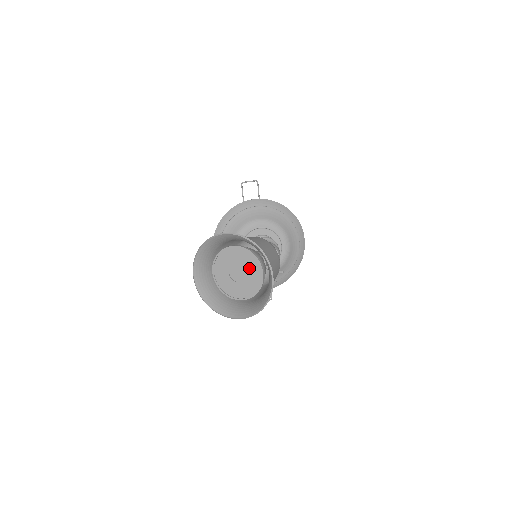
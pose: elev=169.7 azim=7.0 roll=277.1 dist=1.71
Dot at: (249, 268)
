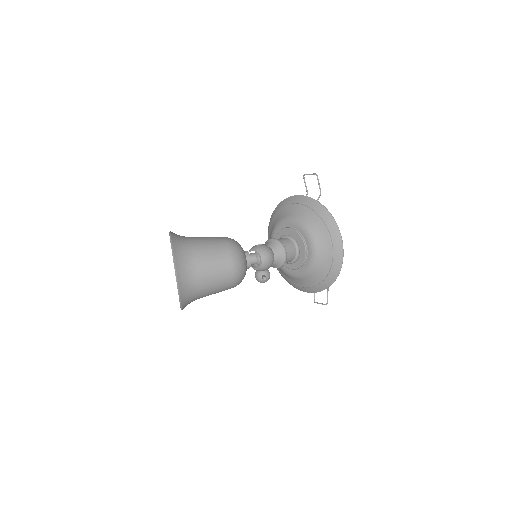
Dot at: occluded
